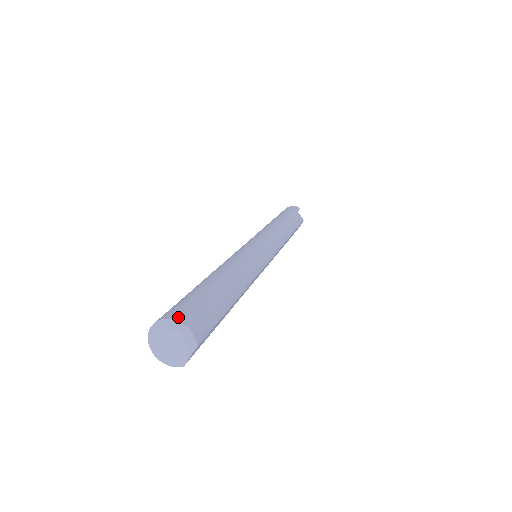
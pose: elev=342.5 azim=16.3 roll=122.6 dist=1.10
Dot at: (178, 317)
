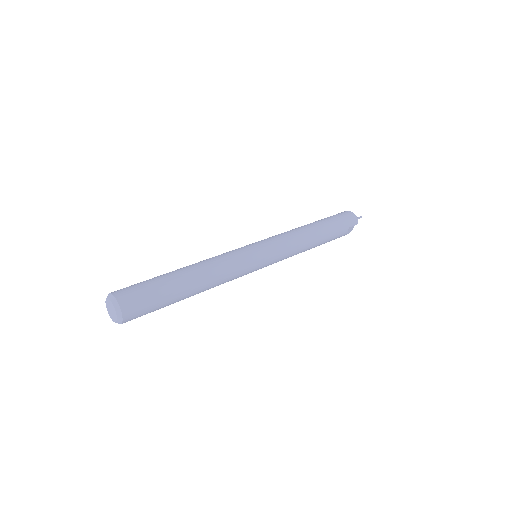
Dot at: (124, 308)
